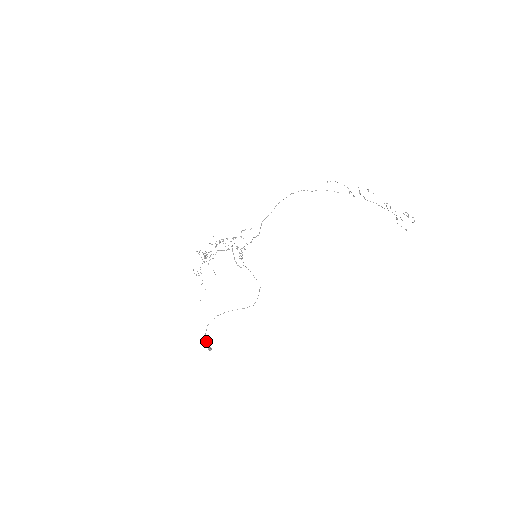
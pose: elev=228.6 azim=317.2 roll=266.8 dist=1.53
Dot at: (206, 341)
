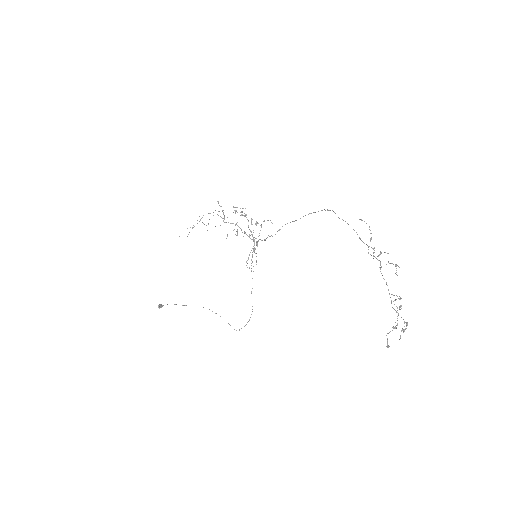
Dot at: occluded
